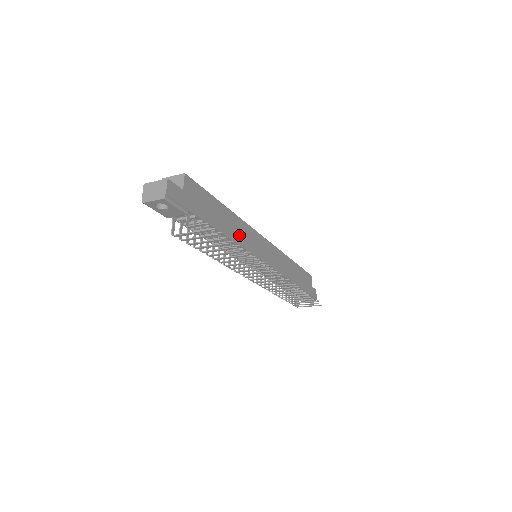
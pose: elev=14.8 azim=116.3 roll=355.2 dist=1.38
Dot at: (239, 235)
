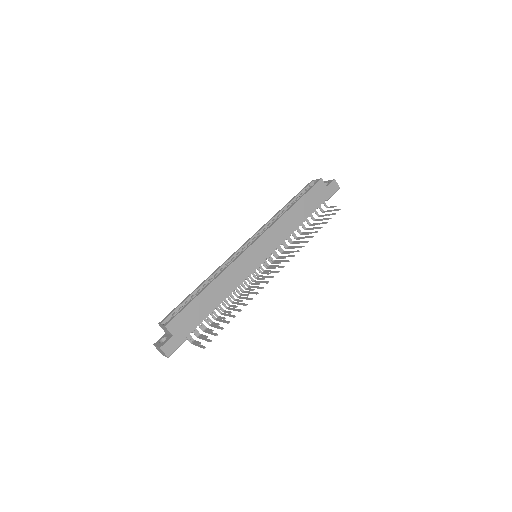
Dot at: (229, 284)
